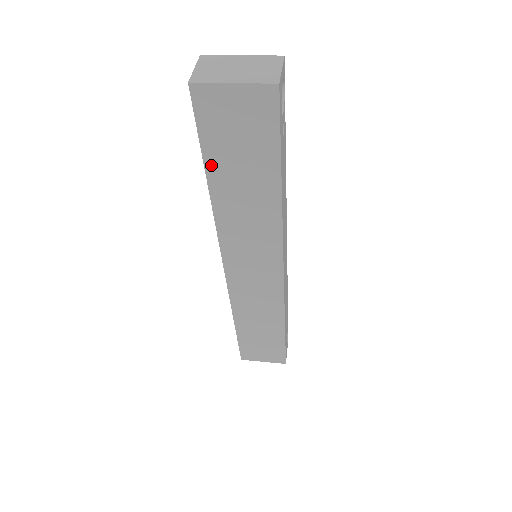
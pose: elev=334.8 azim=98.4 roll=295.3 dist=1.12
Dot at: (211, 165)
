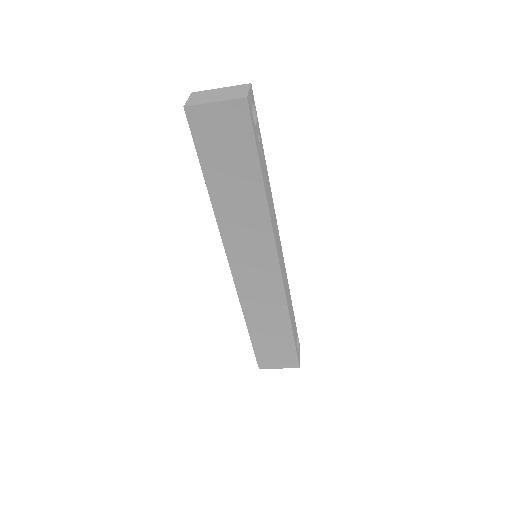
Dot at: (208, 171)
